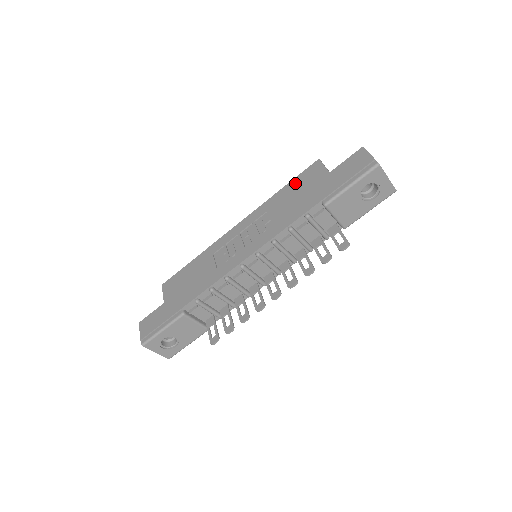
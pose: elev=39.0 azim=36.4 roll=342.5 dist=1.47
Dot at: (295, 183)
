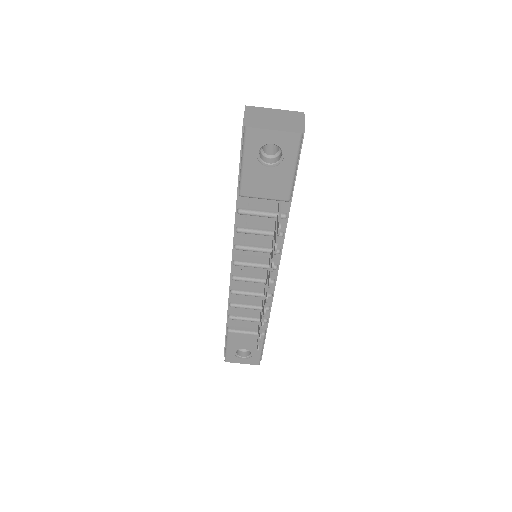
Dot at: occluded
